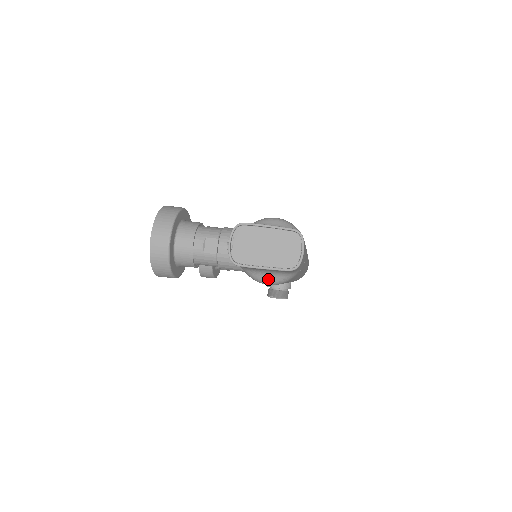
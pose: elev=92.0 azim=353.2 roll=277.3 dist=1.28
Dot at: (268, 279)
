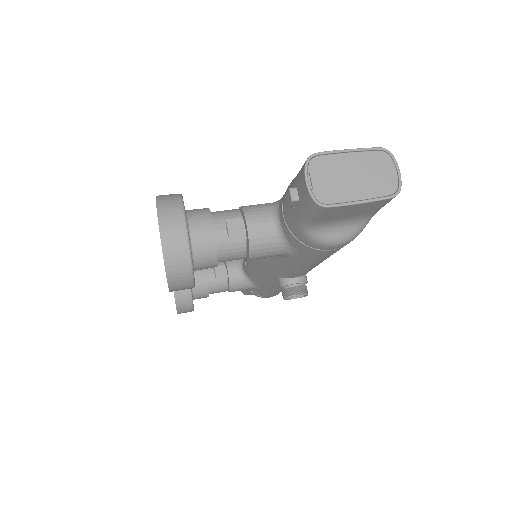
Dot at: (339, 236)
